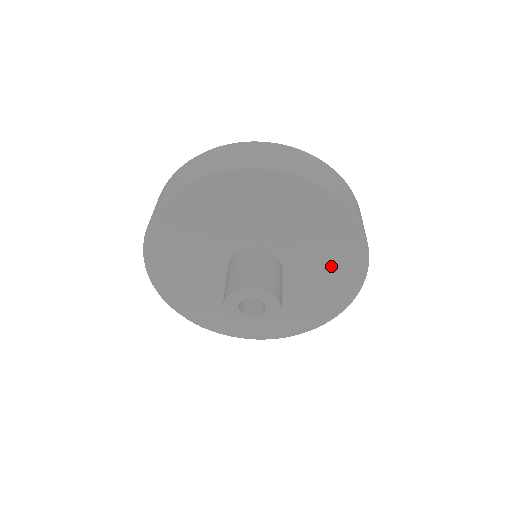
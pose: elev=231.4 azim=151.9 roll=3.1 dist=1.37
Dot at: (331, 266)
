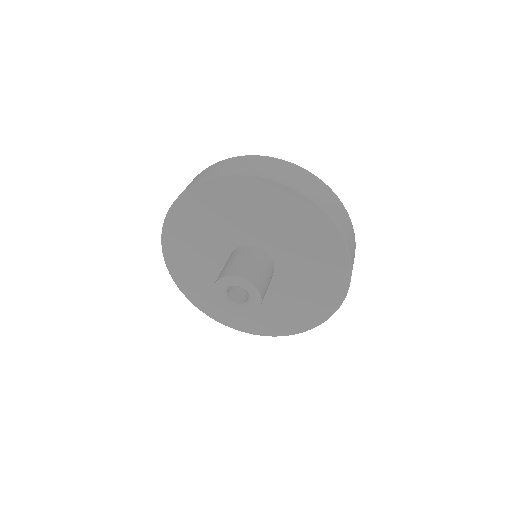
Dot at: (317, 272)
